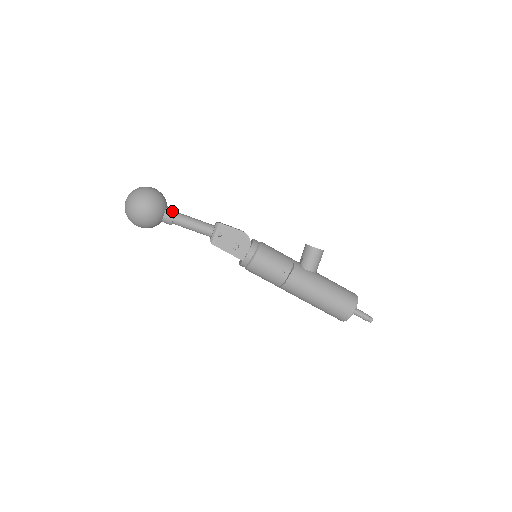
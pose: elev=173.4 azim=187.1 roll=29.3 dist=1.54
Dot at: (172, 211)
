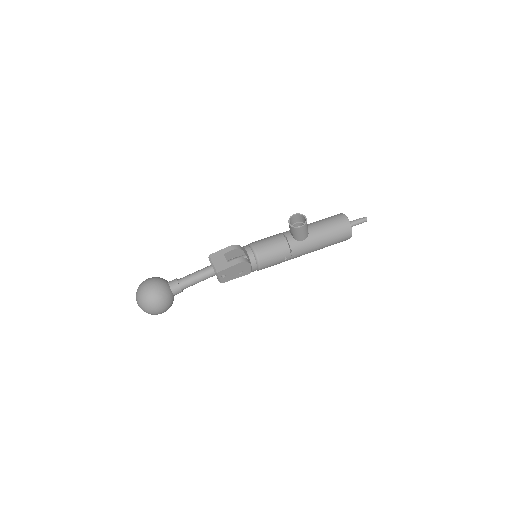
Dot at: (177, 288)
